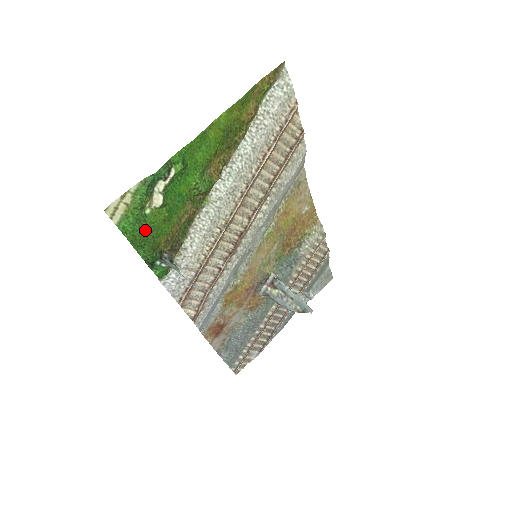
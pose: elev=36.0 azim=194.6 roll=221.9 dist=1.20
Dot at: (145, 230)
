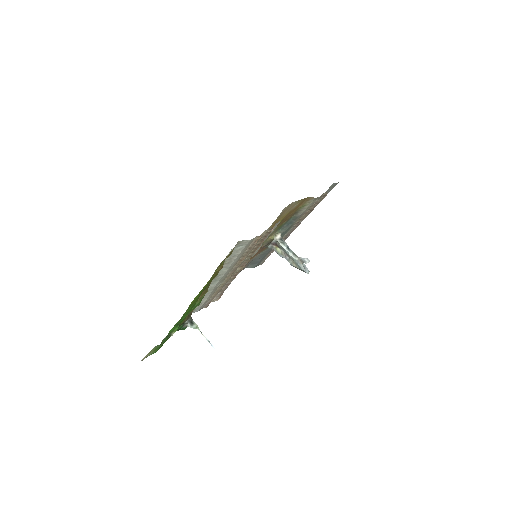
Dot at: occluded
